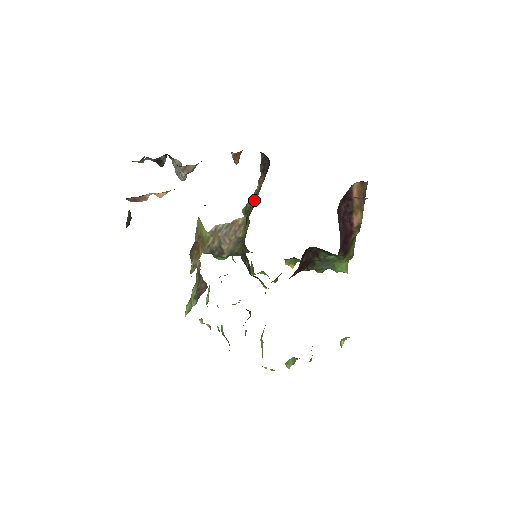
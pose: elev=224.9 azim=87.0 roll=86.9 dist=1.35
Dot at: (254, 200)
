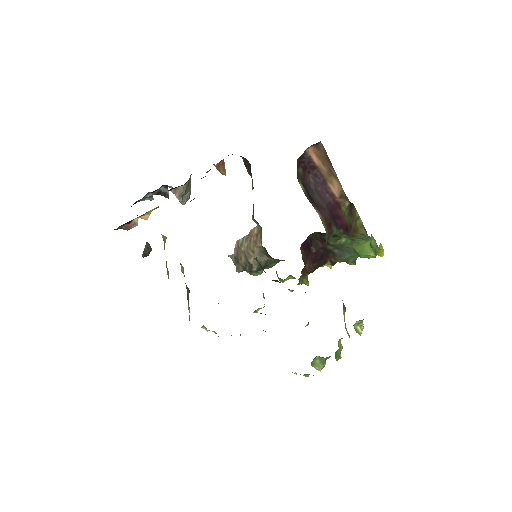
Dot at: occluded
